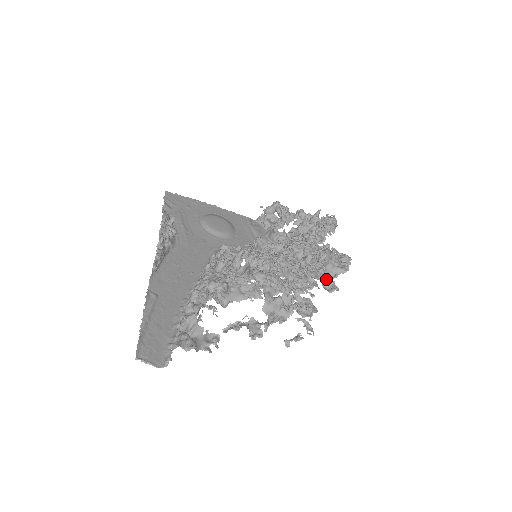
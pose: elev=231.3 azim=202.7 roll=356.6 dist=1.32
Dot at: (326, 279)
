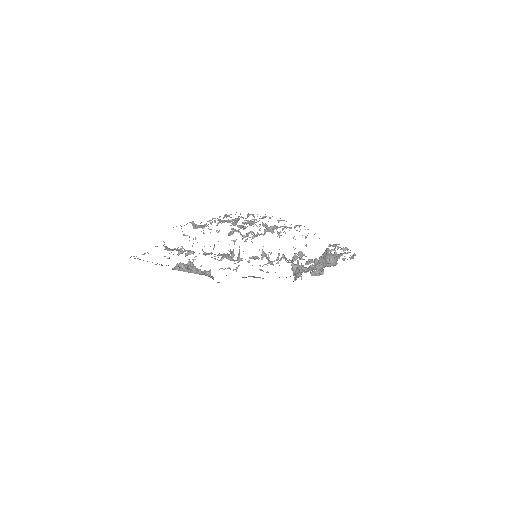
Dot at: occluded
